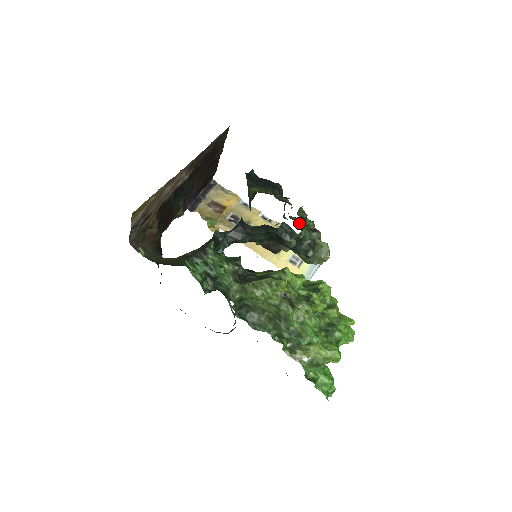
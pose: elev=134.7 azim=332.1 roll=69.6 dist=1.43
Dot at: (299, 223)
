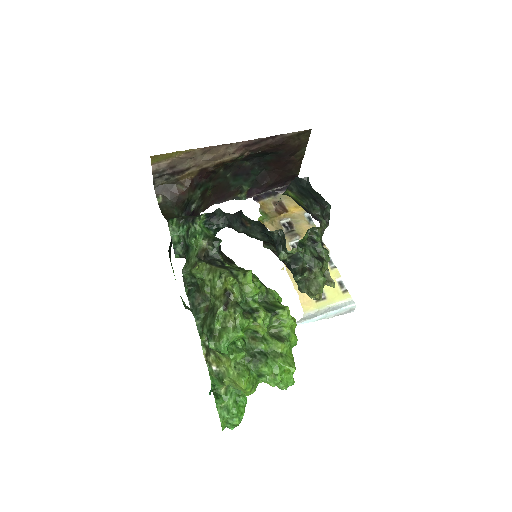
Dot at: (306, 242)
